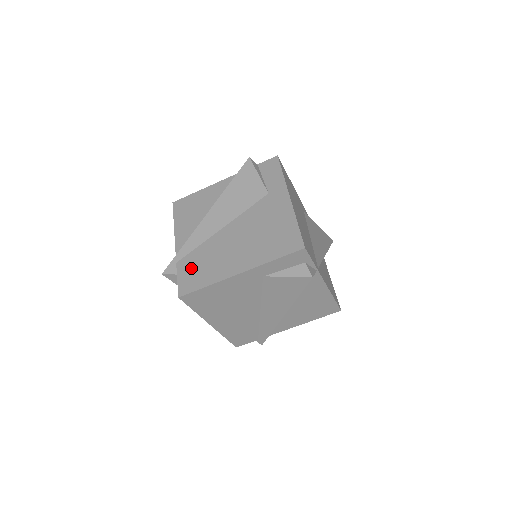
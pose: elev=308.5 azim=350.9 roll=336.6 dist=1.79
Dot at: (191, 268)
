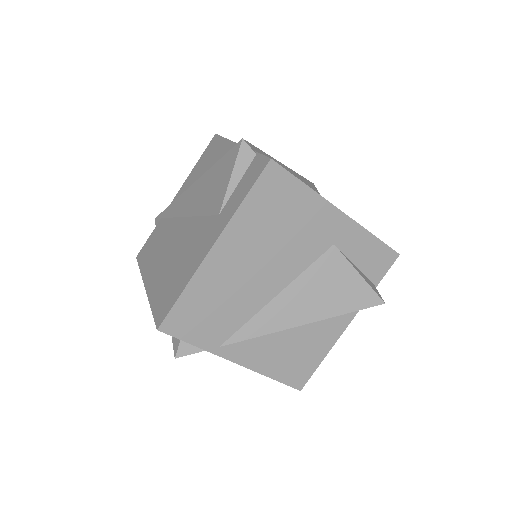
Dot at: (155, 237)
